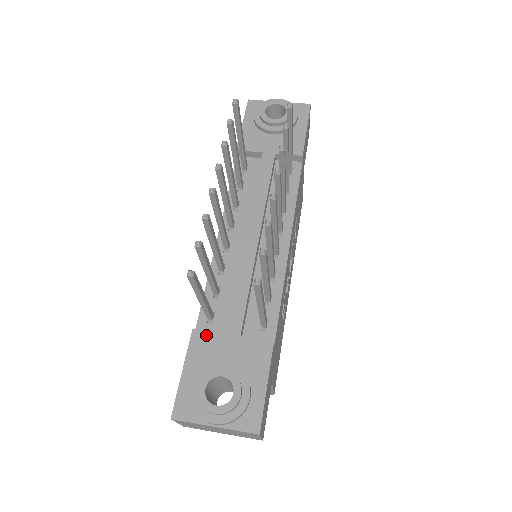
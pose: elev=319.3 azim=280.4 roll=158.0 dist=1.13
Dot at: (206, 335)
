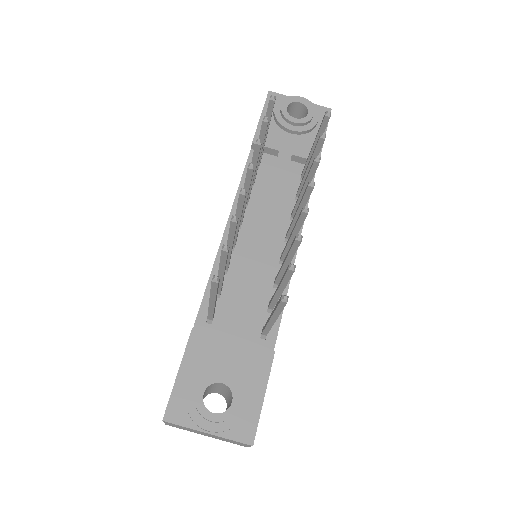
Dot at: (206, 336)
